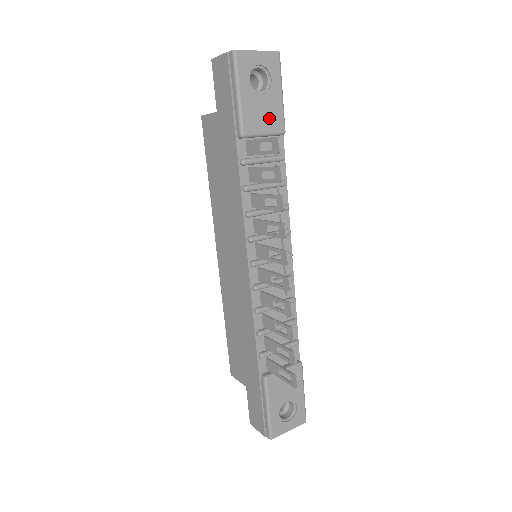
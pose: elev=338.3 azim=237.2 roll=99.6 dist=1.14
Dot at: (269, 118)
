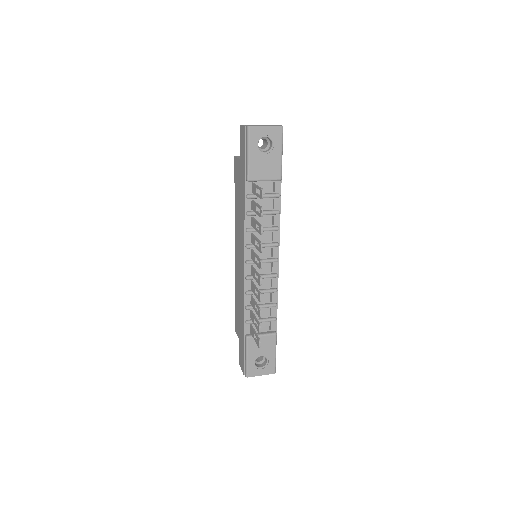
Dot at: (269, 170)
